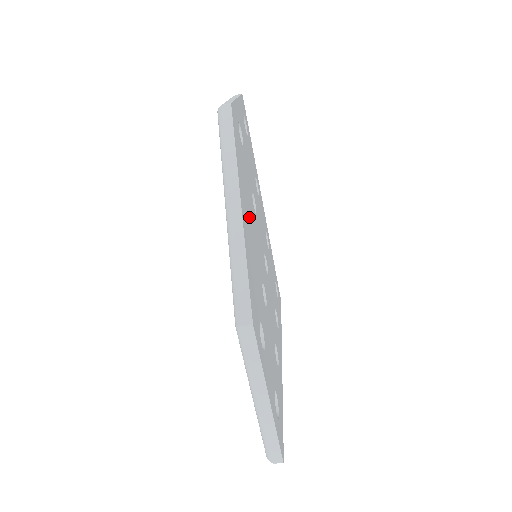
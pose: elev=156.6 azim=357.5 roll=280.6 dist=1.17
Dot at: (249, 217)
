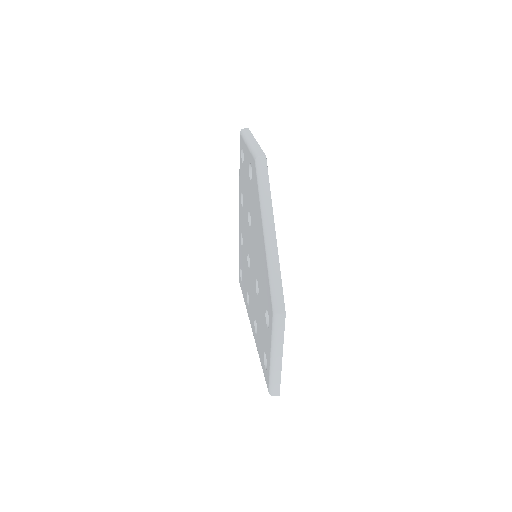
Dot at: occluded
